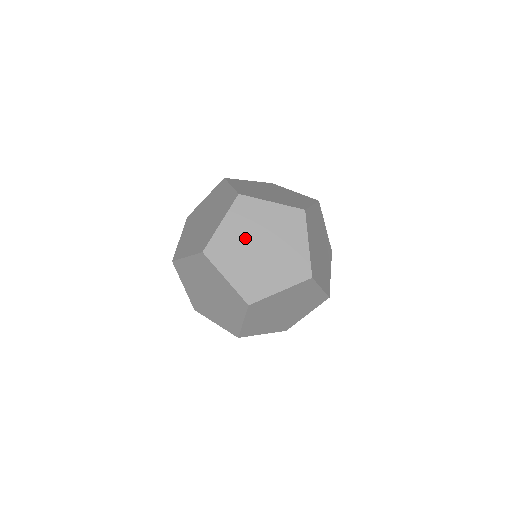
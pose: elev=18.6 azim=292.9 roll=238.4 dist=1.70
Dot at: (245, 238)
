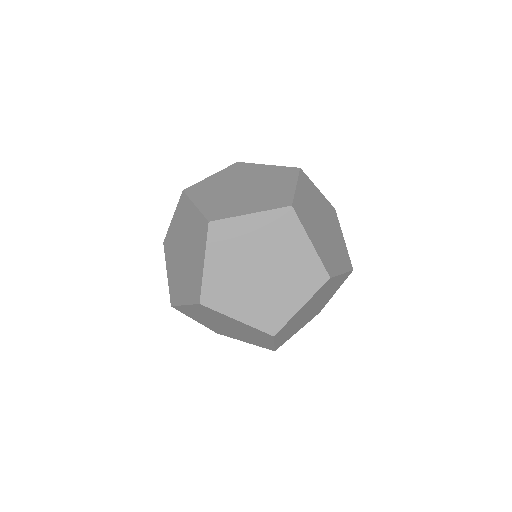
Dot at: (230, 183)
